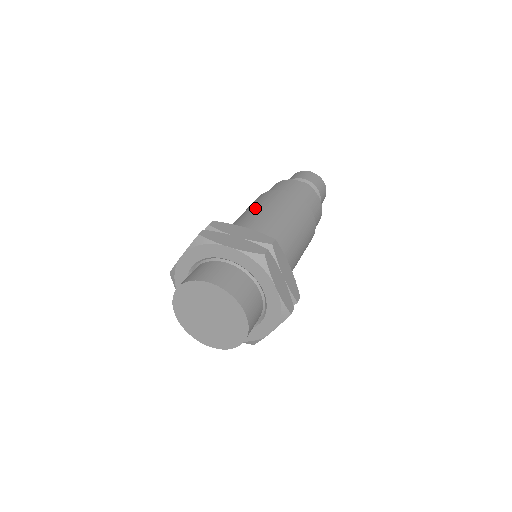
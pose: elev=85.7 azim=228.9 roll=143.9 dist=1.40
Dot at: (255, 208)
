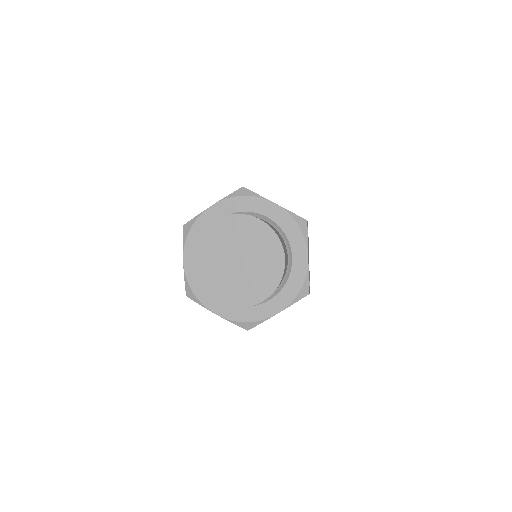
Dot at: occluded
